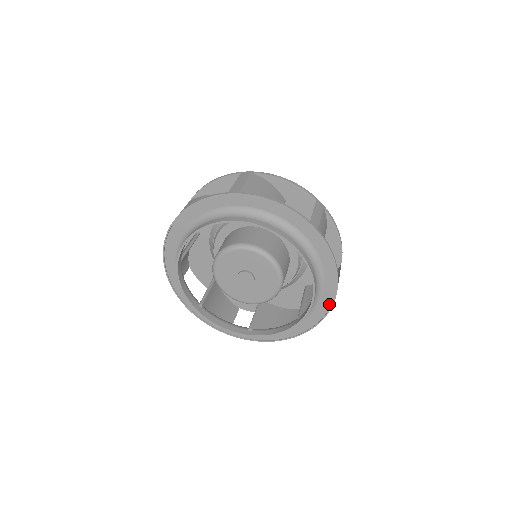
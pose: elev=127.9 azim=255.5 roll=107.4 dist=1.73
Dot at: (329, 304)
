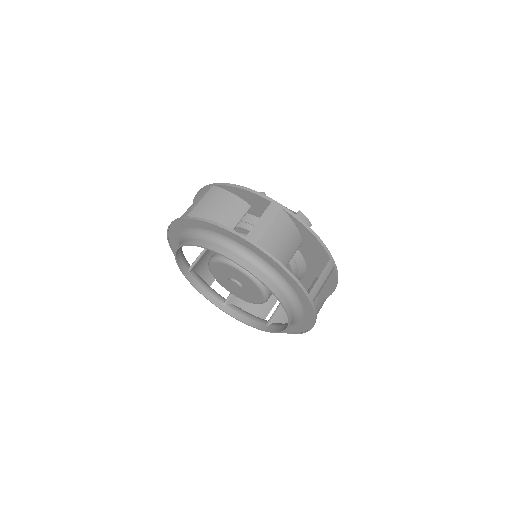
Dot at: (296, 331)
